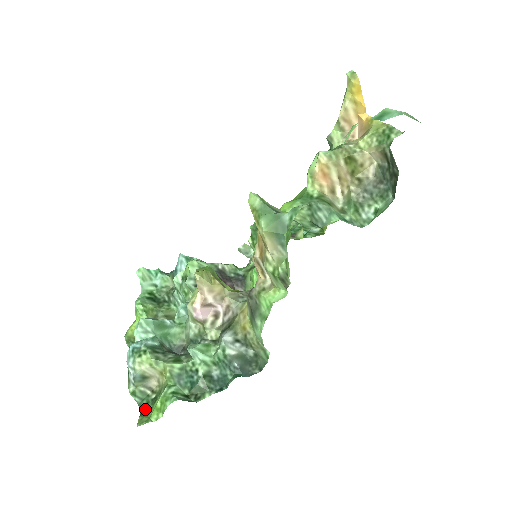
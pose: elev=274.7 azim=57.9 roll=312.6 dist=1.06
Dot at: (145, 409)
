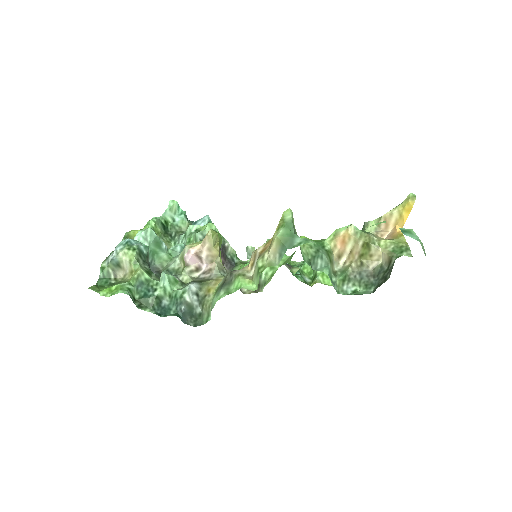
Dot at: (101, 284)
